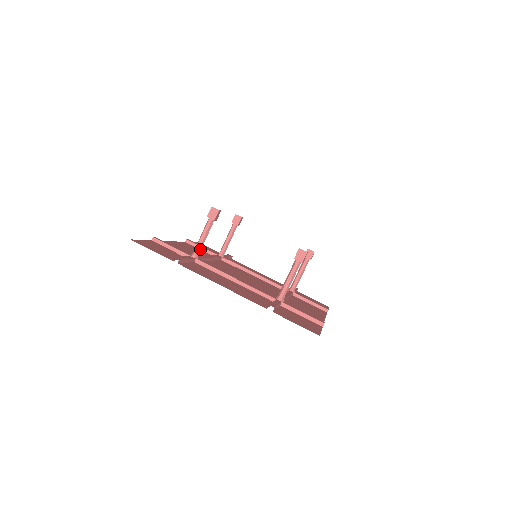
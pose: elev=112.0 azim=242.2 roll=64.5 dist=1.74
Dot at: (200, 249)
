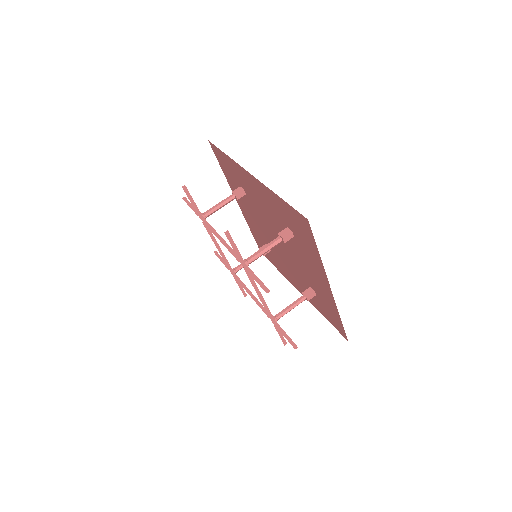
Dot at: (211, 212)
